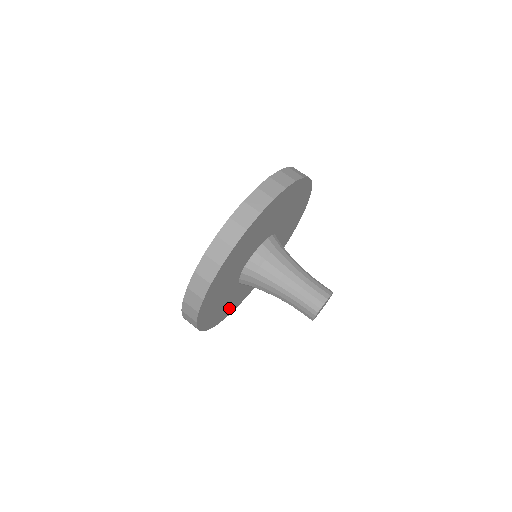
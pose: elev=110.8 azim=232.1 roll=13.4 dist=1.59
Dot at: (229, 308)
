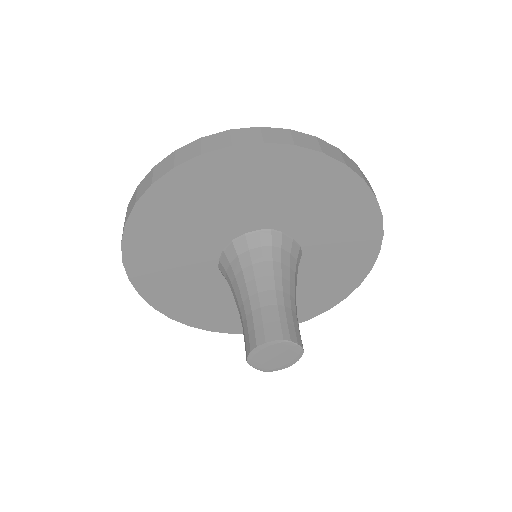
Dot at: occluded
